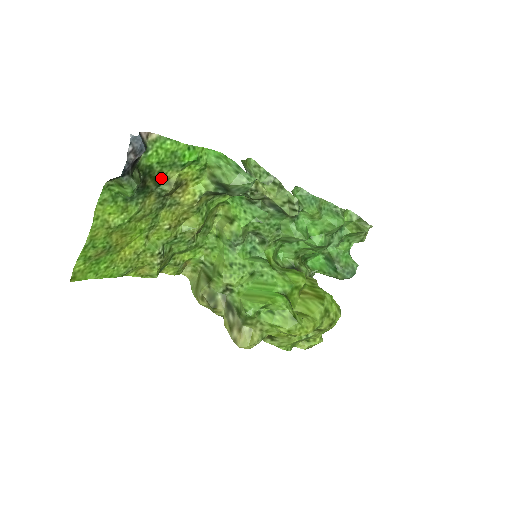
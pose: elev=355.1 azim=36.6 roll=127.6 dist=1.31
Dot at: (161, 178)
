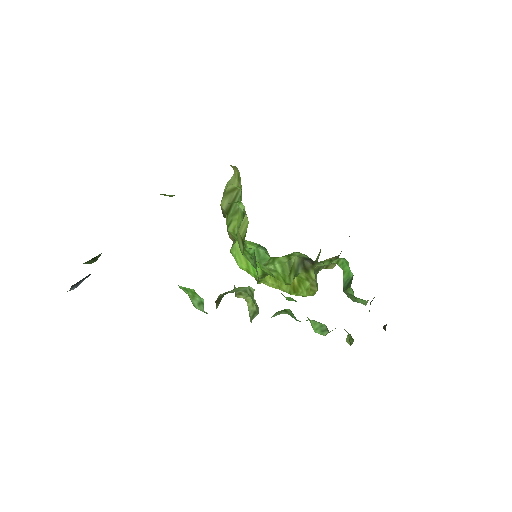
Dot at: occluded
